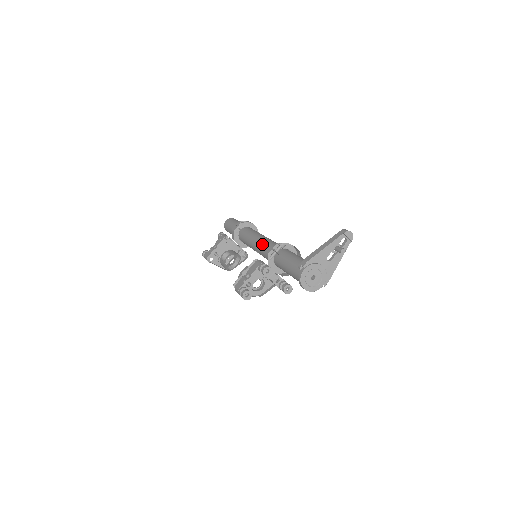
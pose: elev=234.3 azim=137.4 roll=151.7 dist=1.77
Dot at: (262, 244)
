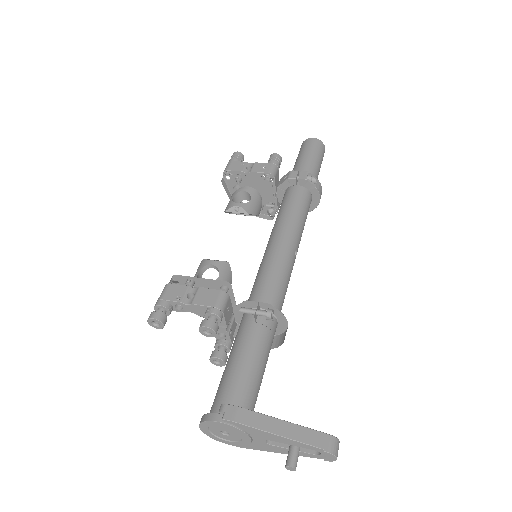
Dot at: (272, 260)
